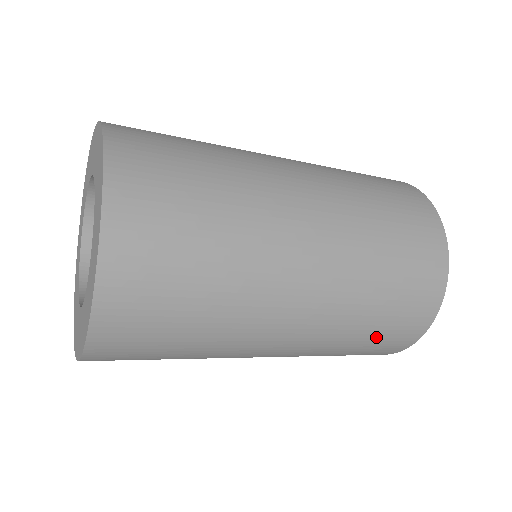
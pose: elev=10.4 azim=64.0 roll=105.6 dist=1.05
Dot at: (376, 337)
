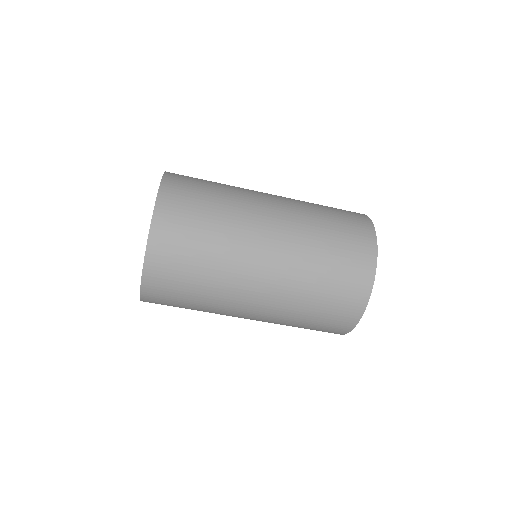
Dot at: (327, 304)
